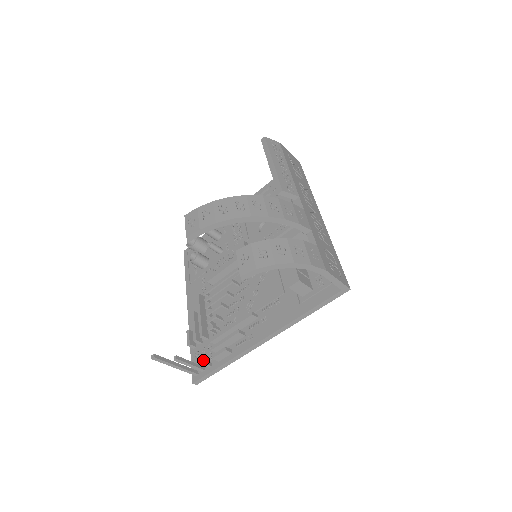
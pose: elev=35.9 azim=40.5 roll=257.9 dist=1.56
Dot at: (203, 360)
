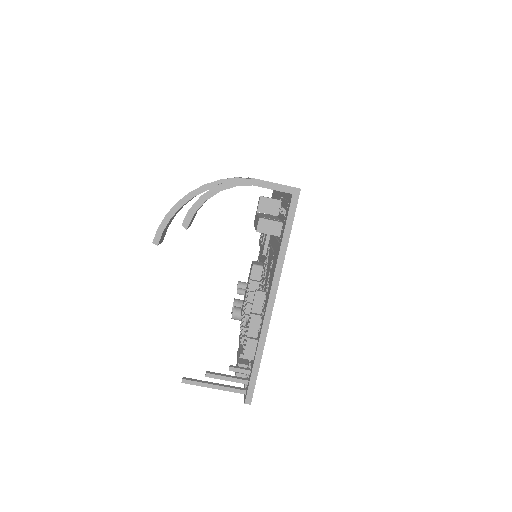
Dot at: (238, 367)
